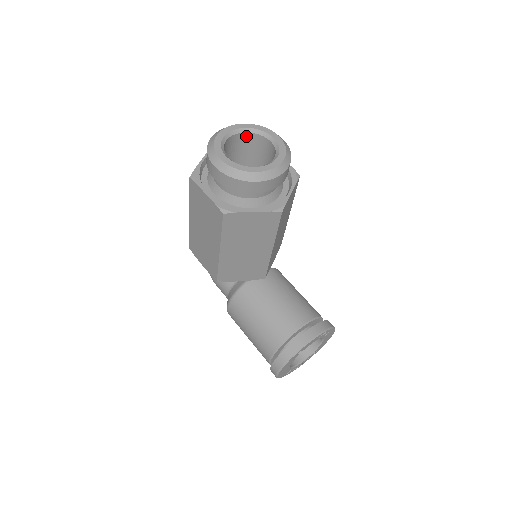
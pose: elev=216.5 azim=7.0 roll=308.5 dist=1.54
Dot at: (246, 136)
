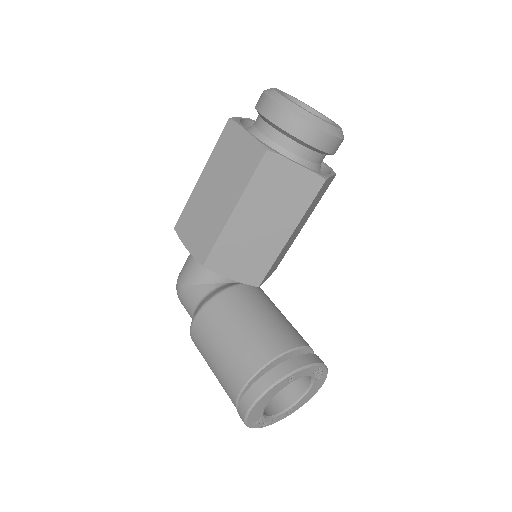
Dot at: occluded
